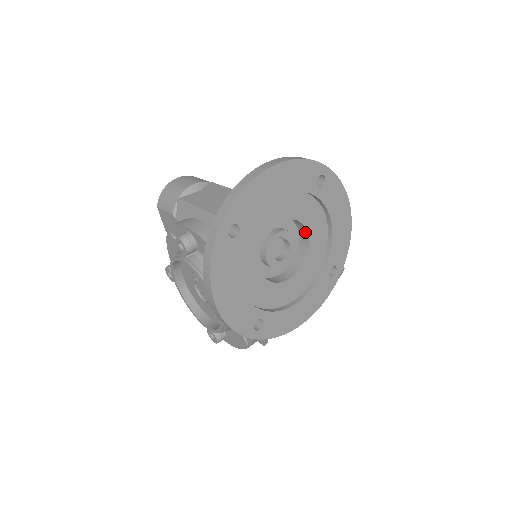
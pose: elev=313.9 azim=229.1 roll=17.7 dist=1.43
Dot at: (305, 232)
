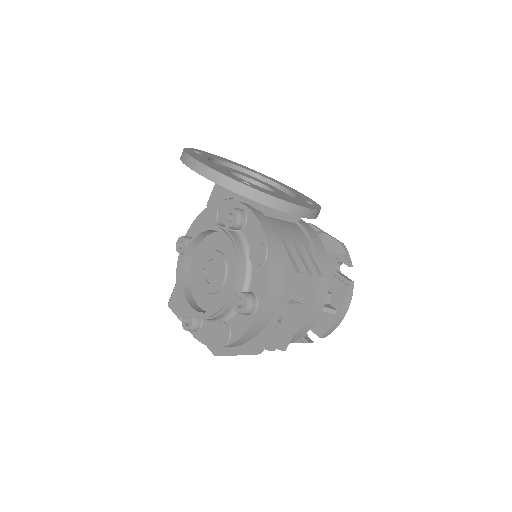
Dot at: (267, 189)
